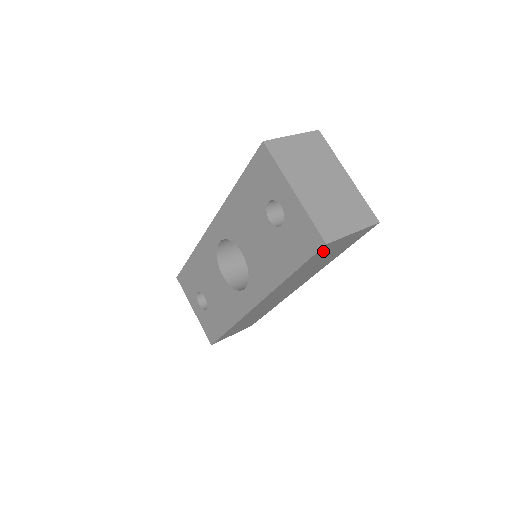
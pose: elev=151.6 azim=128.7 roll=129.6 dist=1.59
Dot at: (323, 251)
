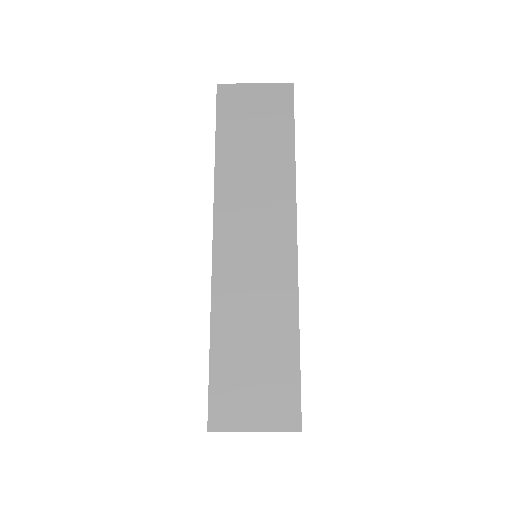
Dot at: (230, 105)
